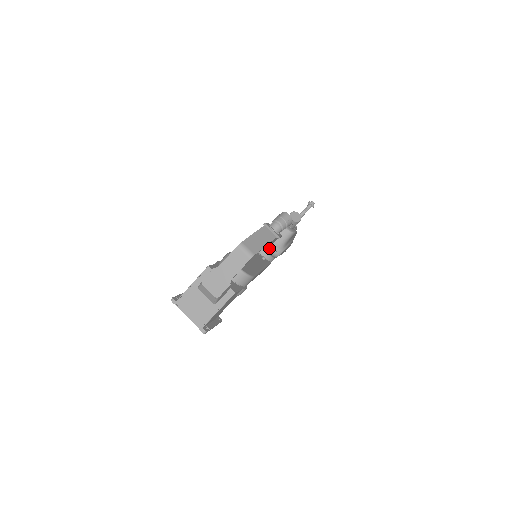
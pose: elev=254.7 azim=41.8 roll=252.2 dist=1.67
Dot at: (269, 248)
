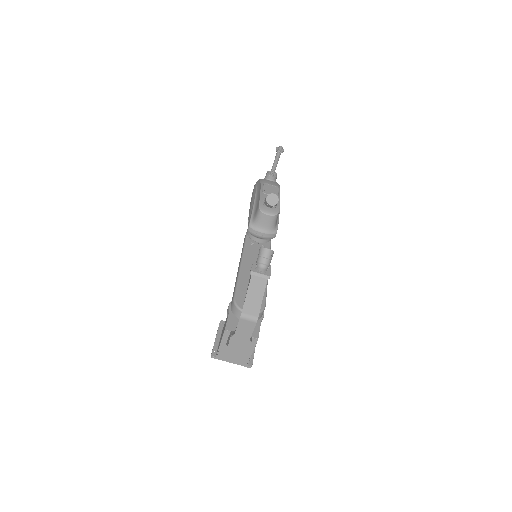
Dot at: (263, 237)
